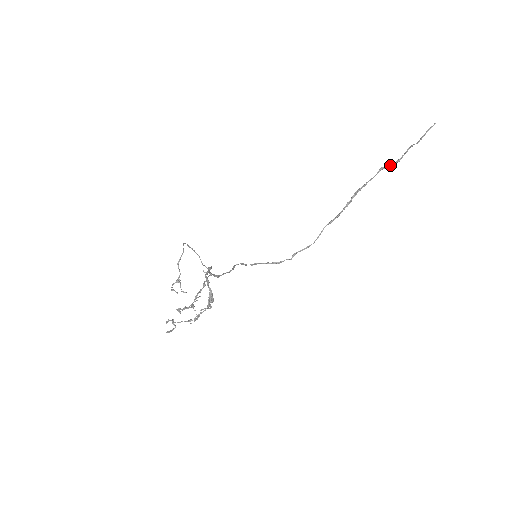
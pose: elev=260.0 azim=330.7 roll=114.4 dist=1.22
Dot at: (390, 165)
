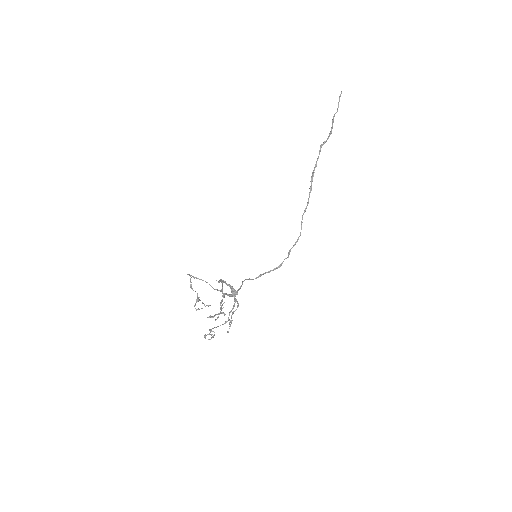
Dot at: occluded
